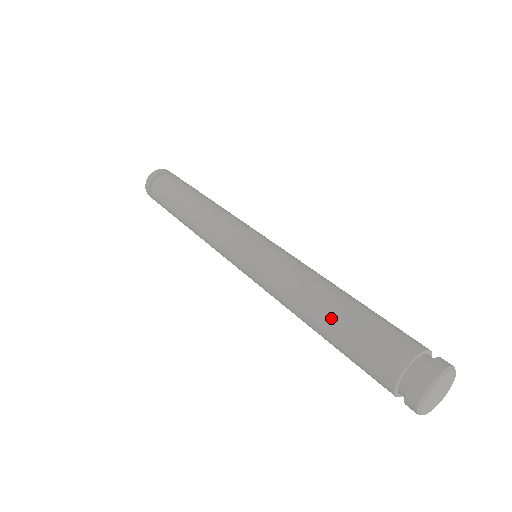
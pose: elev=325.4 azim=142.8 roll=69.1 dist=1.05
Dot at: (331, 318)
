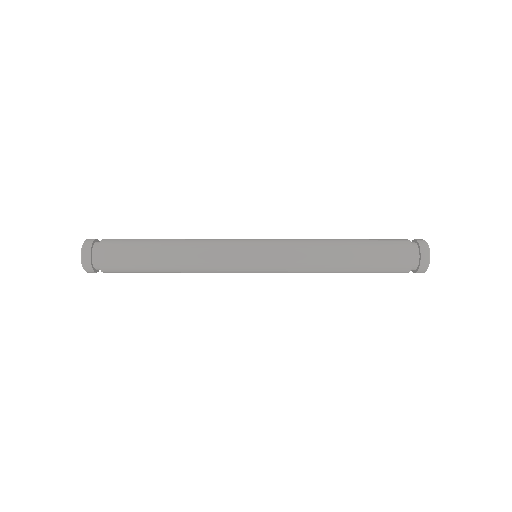
Dot at: (354, 240)
